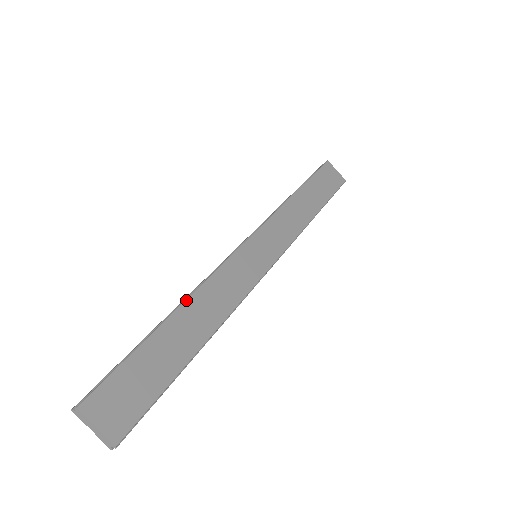
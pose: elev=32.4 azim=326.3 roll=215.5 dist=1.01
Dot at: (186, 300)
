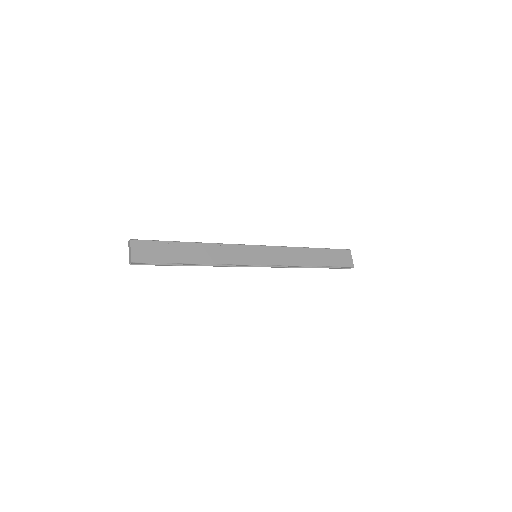
Dot at: (203, 243)
